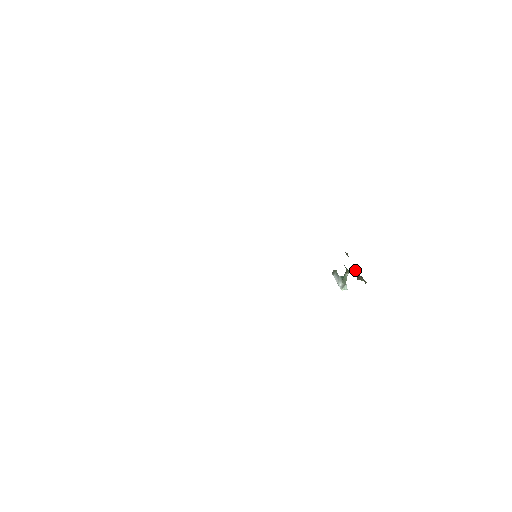
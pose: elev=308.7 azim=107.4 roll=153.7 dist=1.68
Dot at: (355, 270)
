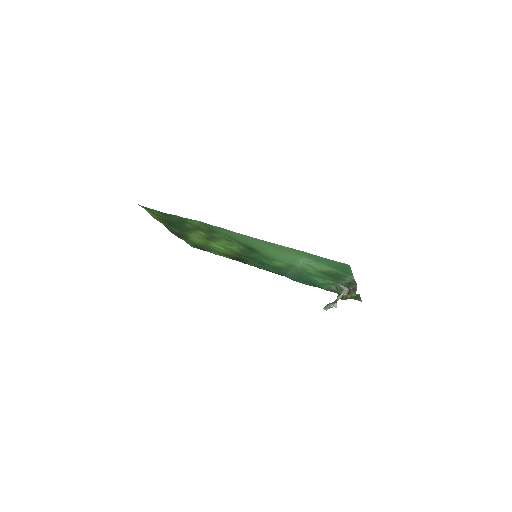
Dot at: (347, 294)
